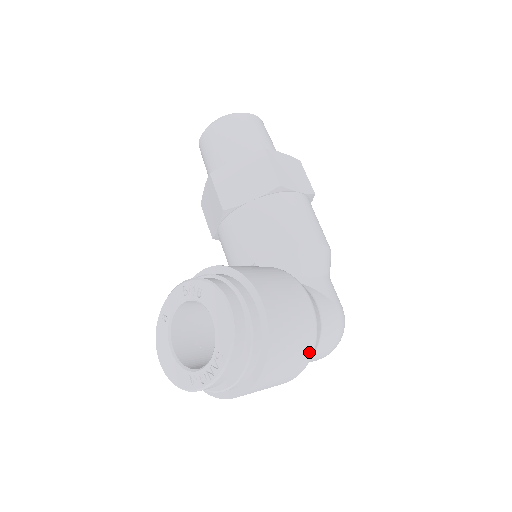
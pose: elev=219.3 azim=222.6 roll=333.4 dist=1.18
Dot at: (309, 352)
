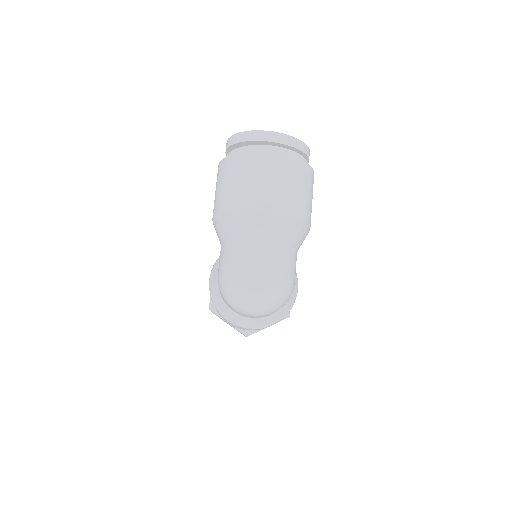
Dot at: (300, 214)
